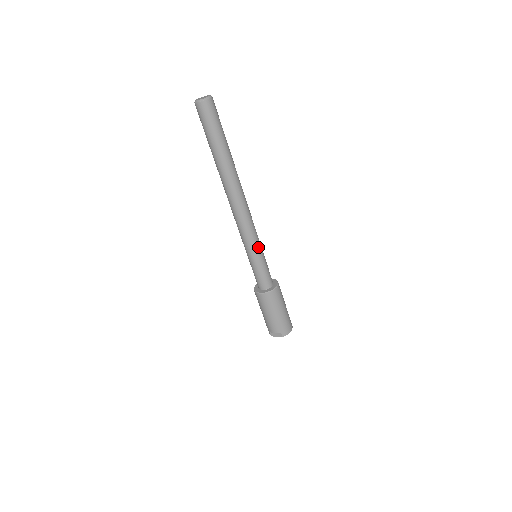
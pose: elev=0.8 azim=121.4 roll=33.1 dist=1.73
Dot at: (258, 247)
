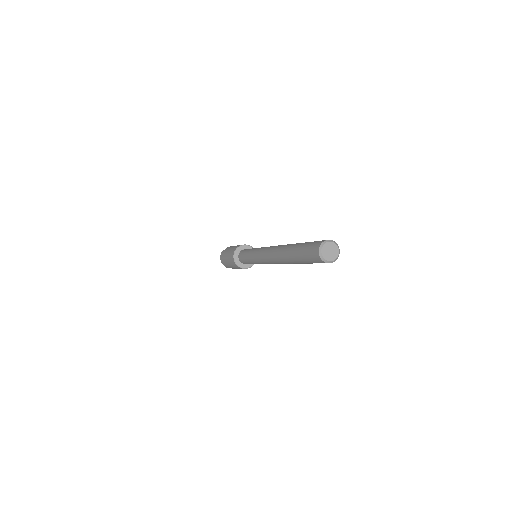
Dot at: occluded
